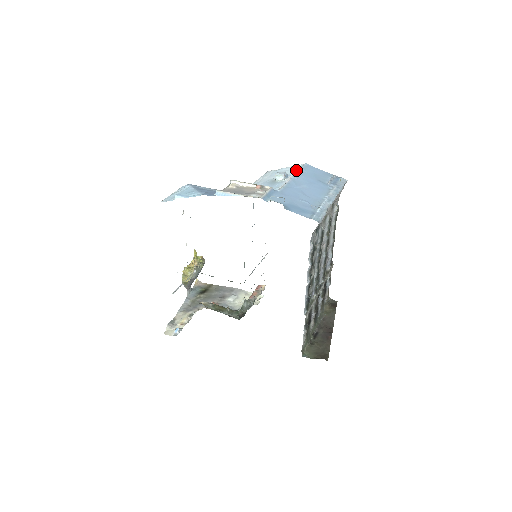
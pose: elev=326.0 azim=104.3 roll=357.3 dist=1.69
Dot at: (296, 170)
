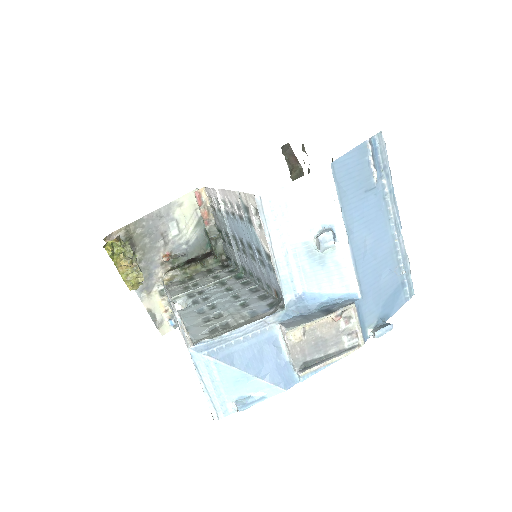
Dot at: (332, 203)
